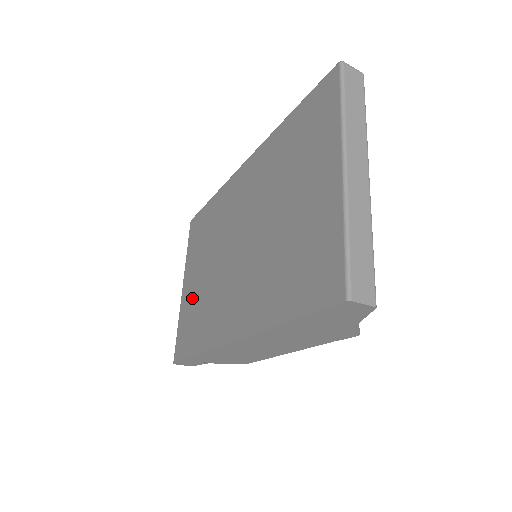
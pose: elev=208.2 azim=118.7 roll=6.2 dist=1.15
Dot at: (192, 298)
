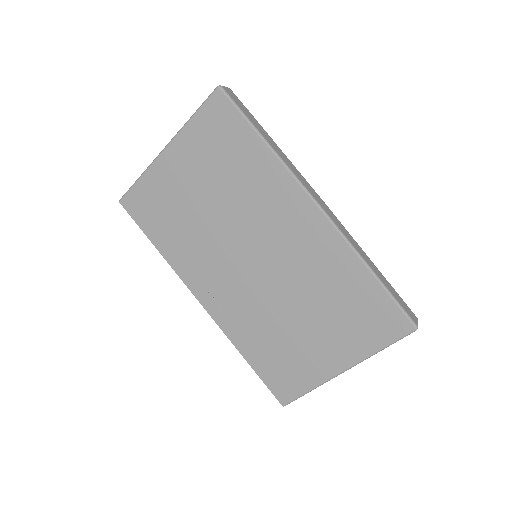
Dot at: (175, 193)
